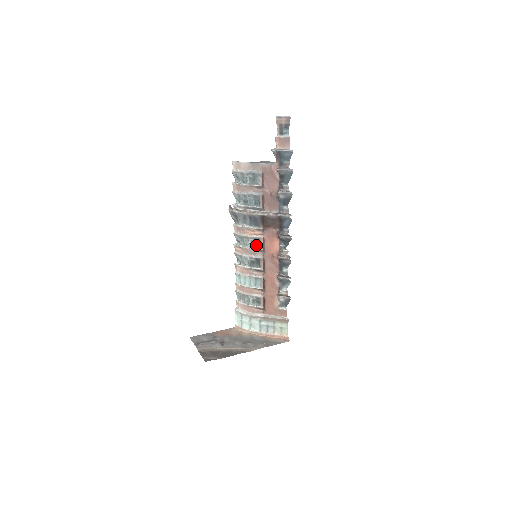
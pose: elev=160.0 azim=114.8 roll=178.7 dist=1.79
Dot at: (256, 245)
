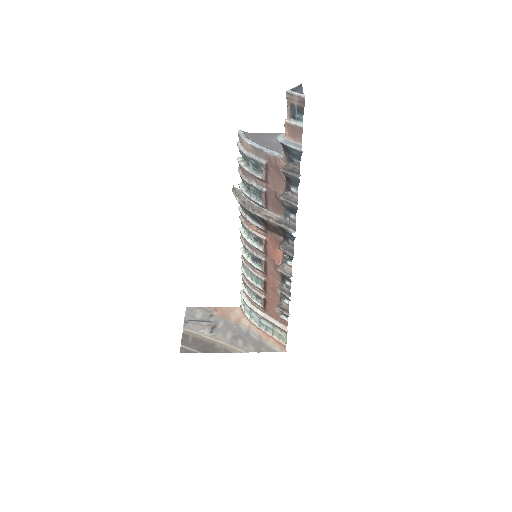
Dot at: (259, 242)
